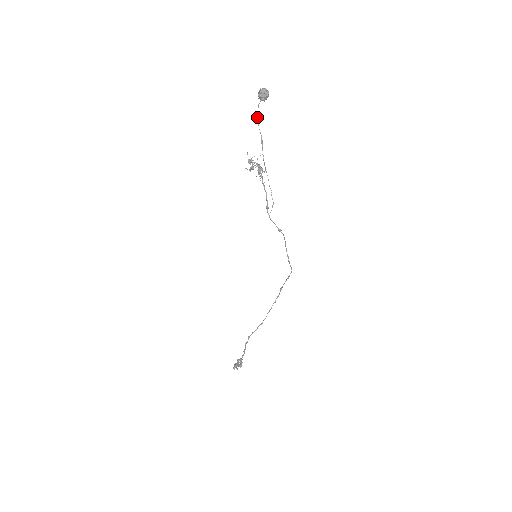
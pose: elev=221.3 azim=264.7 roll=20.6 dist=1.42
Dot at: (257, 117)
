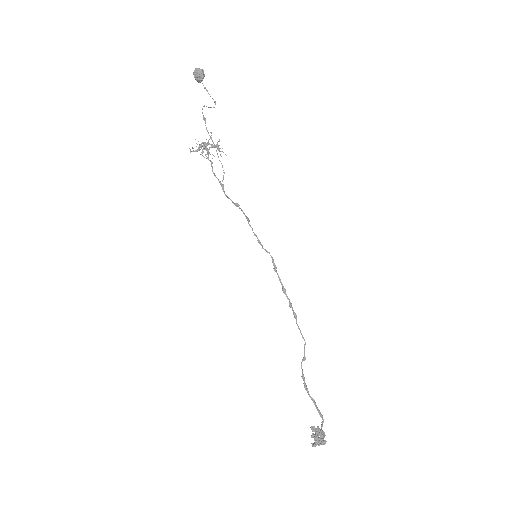
Dot at: (215, 101)
